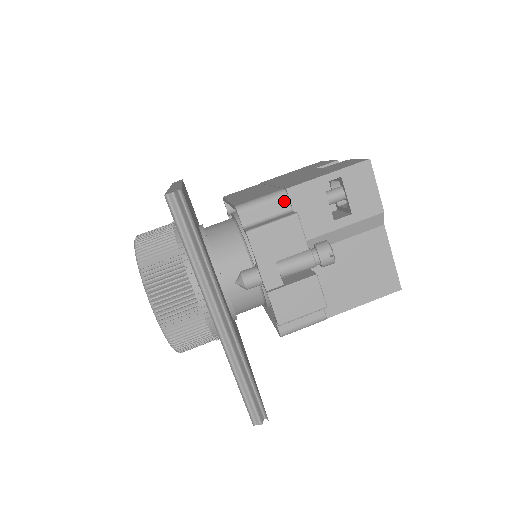
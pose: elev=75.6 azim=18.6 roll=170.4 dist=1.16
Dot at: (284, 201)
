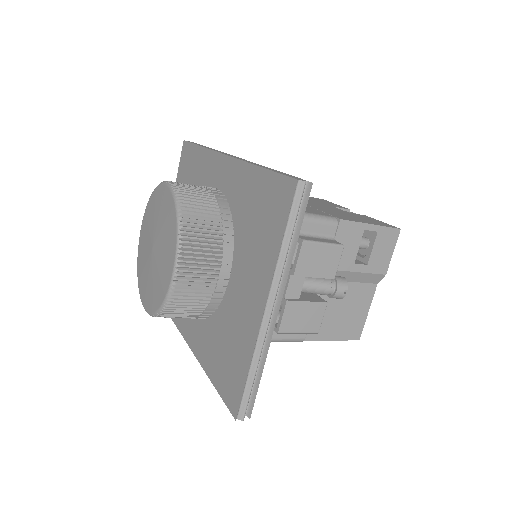
Dot at: (333, 228)
